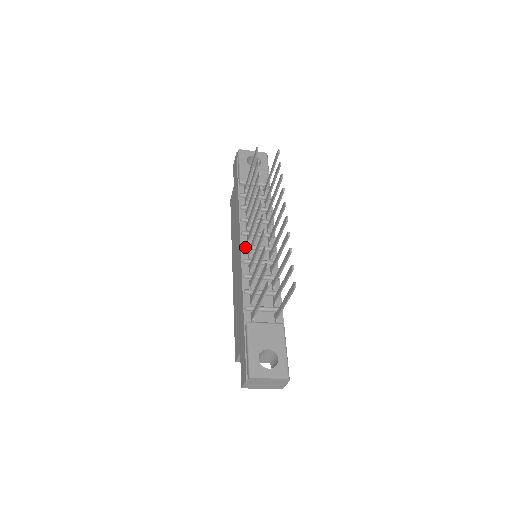
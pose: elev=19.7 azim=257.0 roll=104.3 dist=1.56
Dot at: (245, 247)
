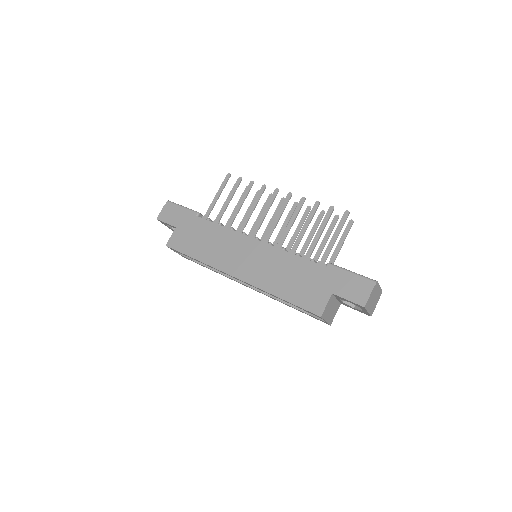
Dot at: (258, 238)
